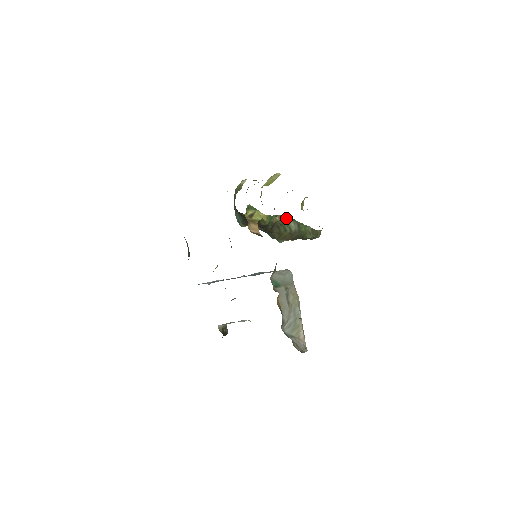
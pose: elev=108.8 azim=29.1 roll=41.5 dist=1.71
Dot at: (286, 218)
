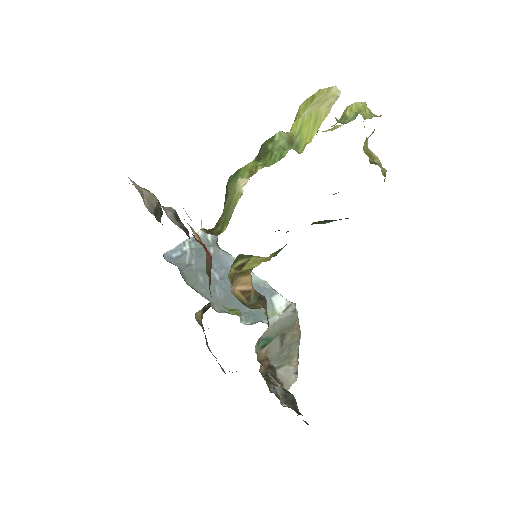
Dot at: (315, 222)
